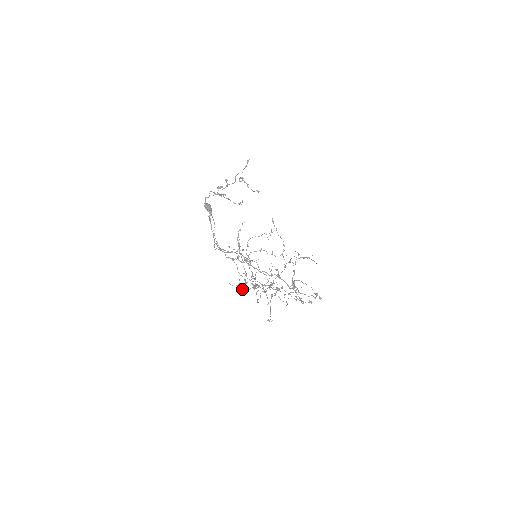
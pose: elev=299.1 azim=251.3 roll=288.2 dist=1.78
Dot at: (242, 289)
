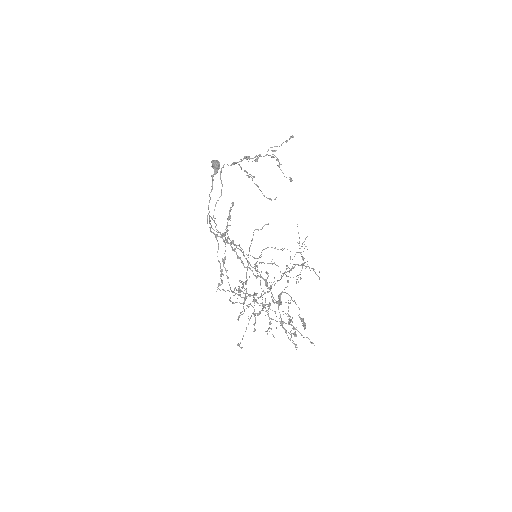
Dot at: (229, 299)
